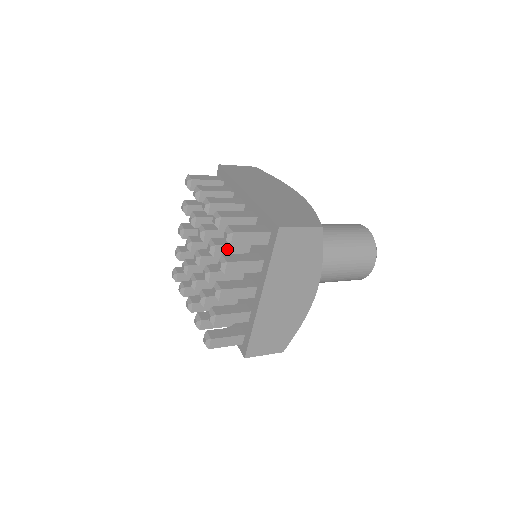
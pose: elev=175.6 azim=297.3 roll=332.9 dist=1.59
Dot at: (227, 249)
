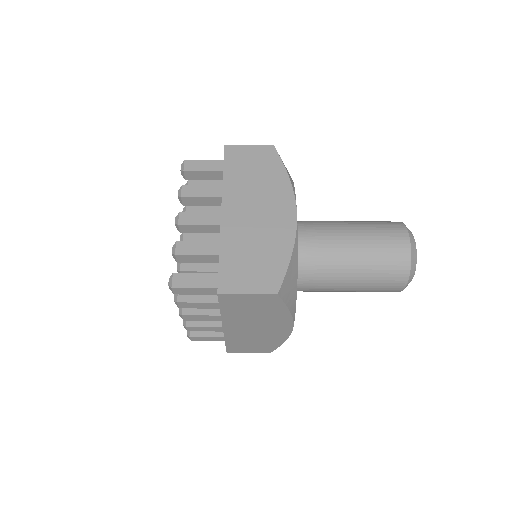
Dot at: (199, 209)
